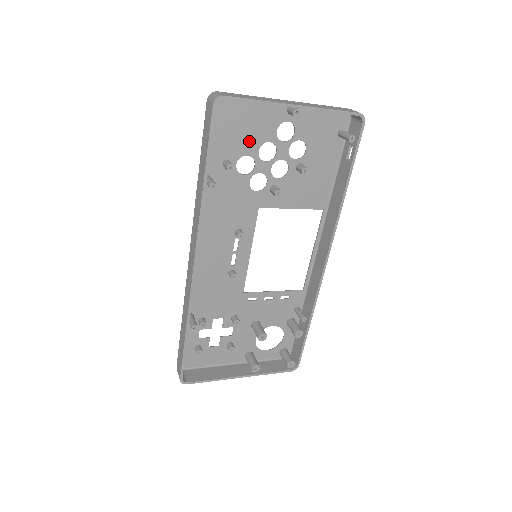
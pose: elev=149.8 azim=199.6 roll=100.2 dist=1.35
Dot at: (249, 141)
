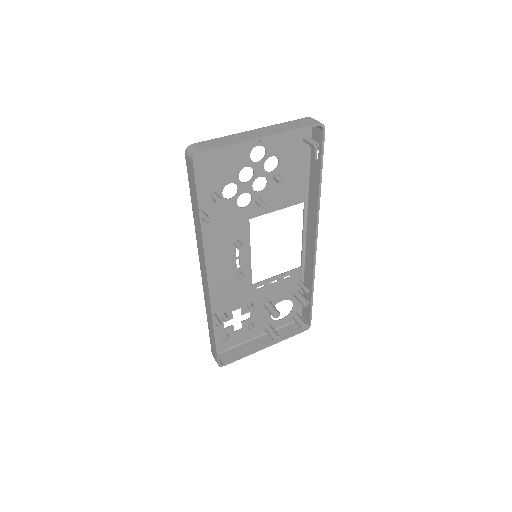
Dot at: (228, 172)
